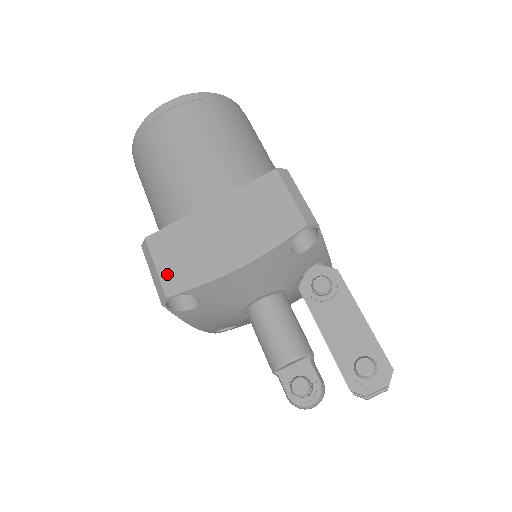
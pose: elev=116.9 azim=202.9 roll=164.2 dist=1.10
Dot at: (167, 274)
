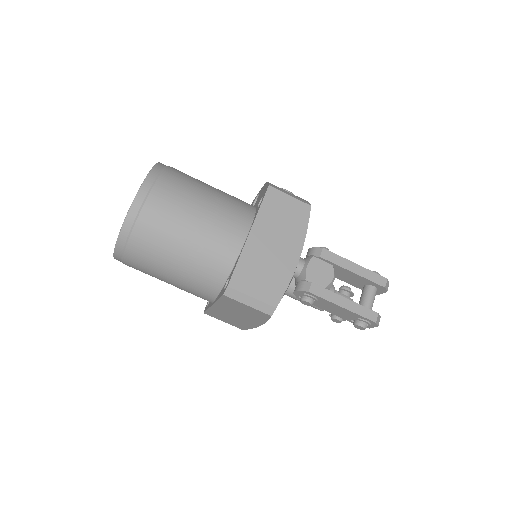
Dot at: (232, 324)
